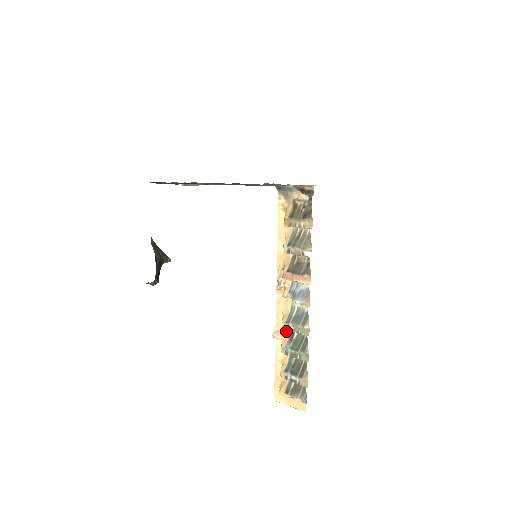
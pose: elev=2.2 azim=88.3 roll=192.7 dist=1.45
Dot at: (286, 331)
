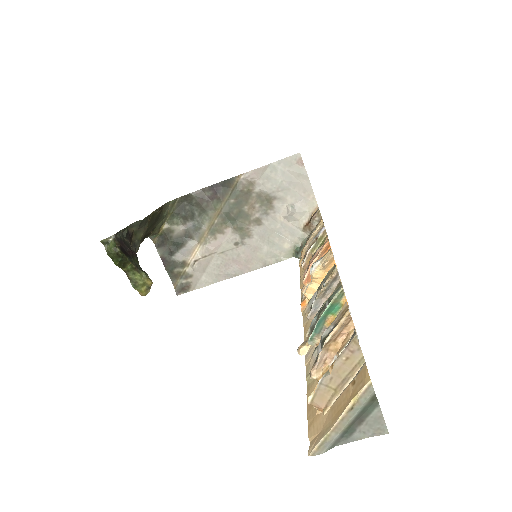
Dot at: occluded
